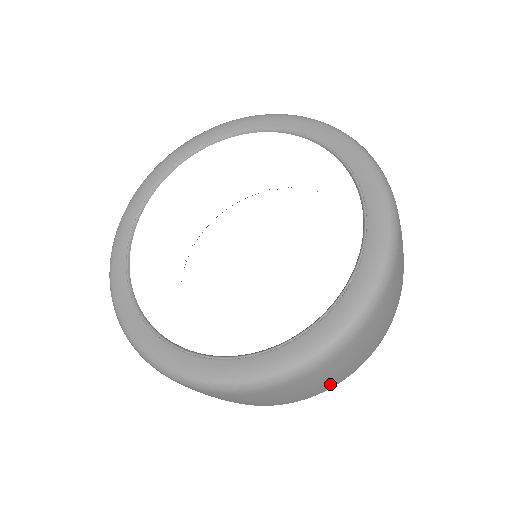
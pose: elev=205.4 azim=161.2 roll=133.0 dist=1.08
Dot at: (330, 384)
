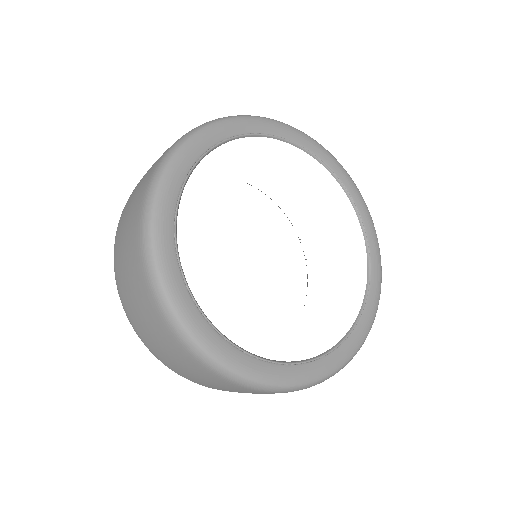
Dot at: occluded
